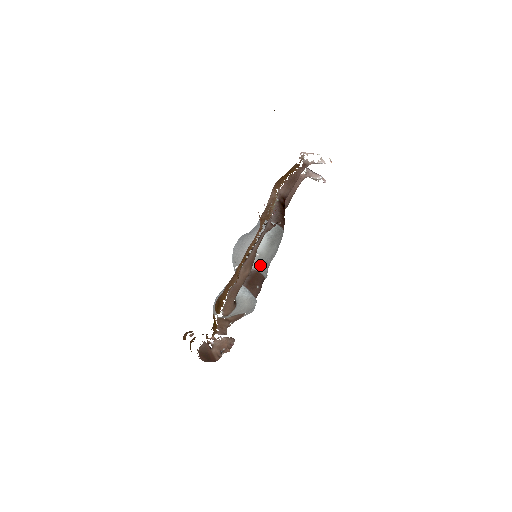
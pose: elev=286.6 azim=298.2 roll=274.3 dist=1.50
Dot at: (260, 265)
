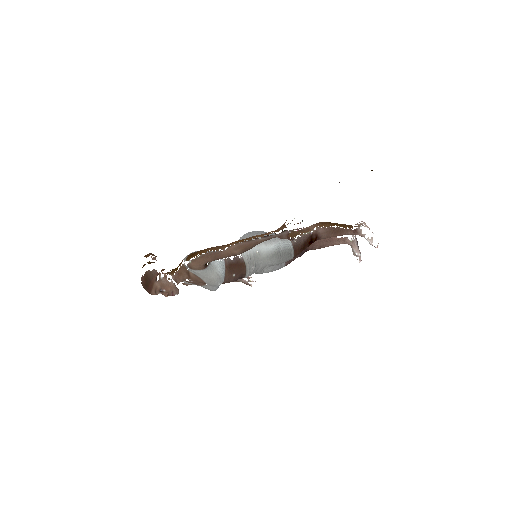
Dot at: (251, 261)
